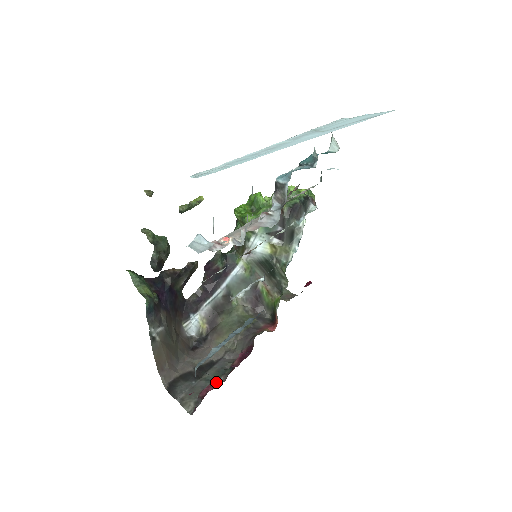
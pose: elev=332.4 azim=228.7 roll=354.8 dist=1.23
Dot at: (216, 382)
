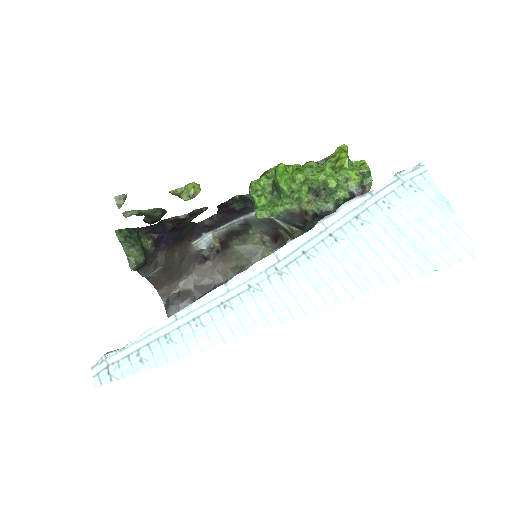
Dot at: occluded
